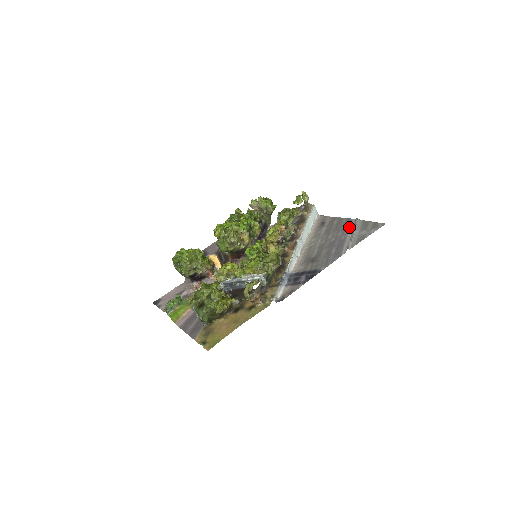
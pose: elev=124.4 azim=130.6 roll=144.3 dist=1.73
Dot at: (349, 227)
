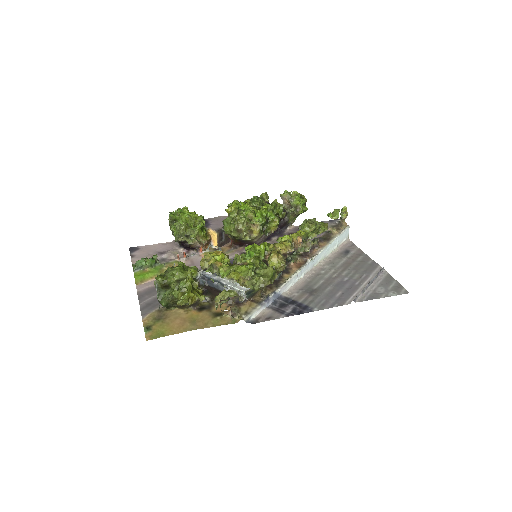
Dot at: (370, 273)
